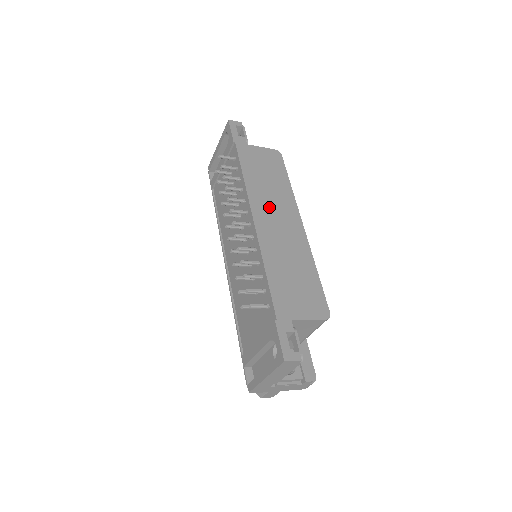
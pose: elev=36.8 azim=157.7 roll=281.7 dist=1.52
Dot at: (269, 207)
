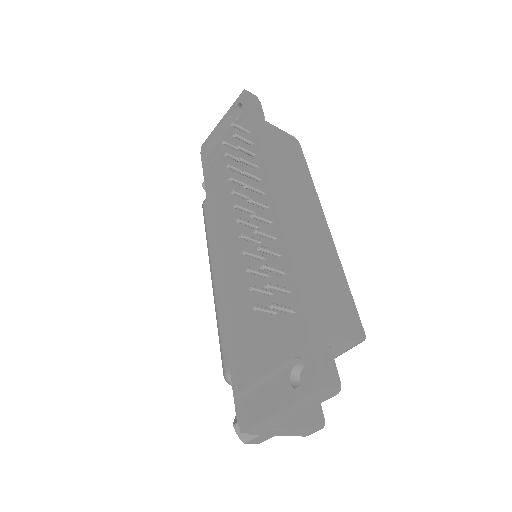
Dot at: (291, 193)
